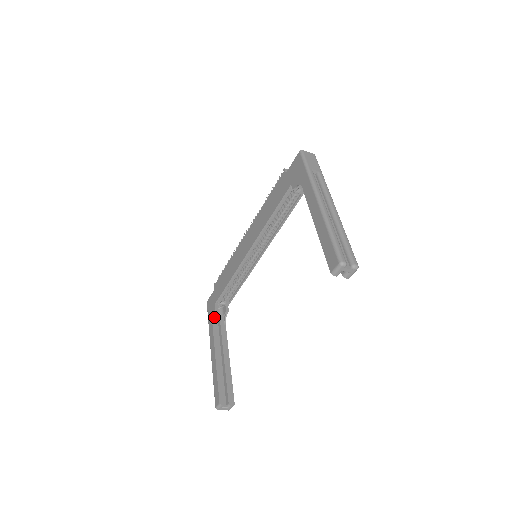
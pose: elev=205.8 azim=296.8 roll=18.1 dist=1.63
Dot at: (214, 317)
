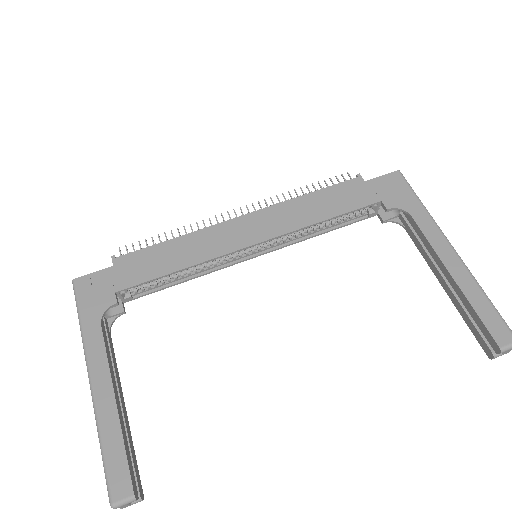
Dot at: (101, 314)
